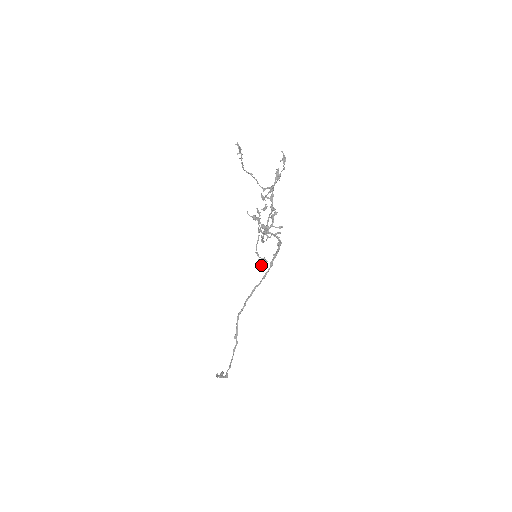
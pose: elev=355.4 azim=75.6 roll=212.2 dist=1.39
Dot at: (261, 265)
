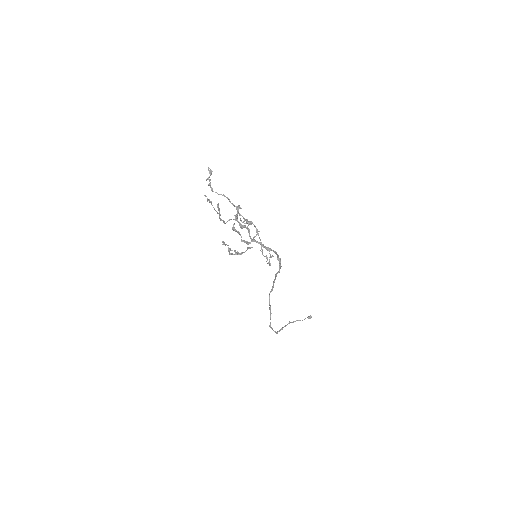
Dot at: occluded
